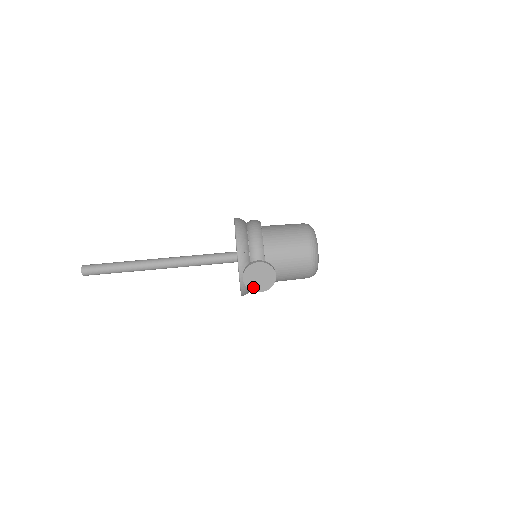
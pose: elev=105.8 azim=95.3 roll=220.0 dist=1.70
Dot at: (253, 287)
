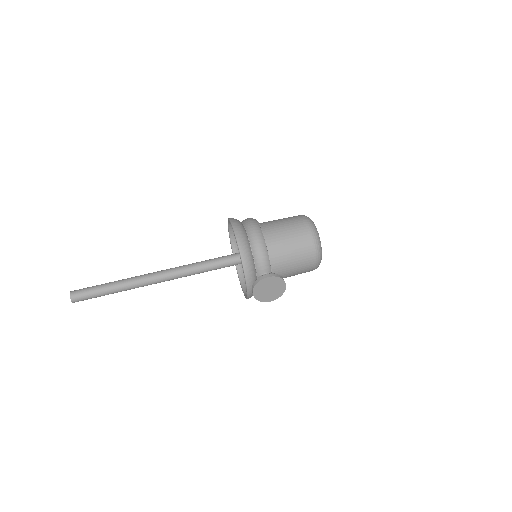
Dot at: (263, 299)
